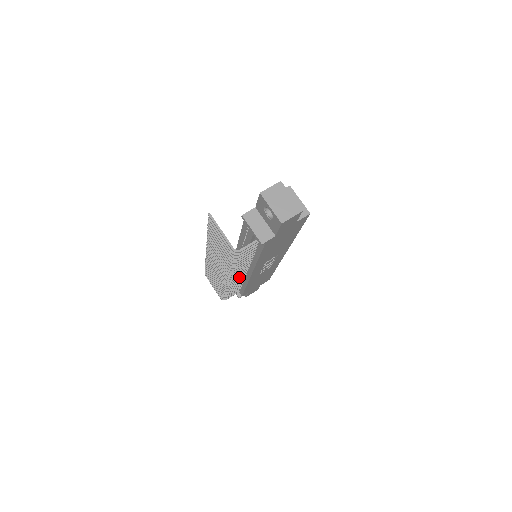
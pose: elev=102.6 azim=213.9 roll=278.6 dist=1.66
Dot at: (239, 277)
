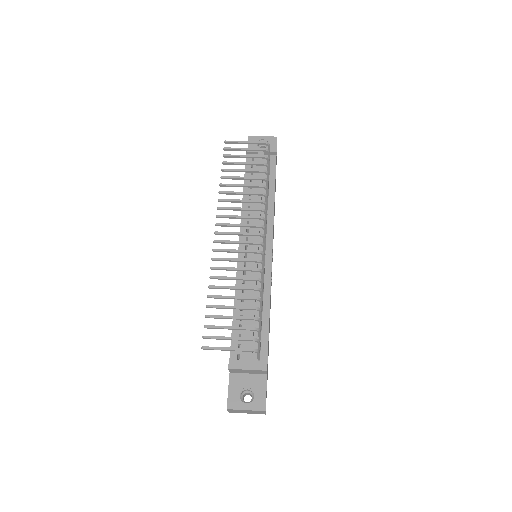
Dot at: (264, 250)
